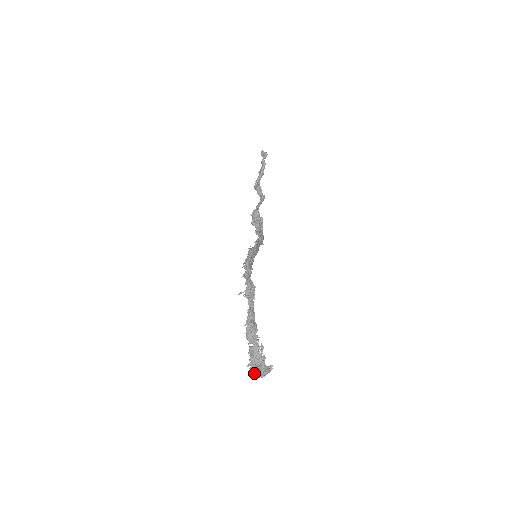
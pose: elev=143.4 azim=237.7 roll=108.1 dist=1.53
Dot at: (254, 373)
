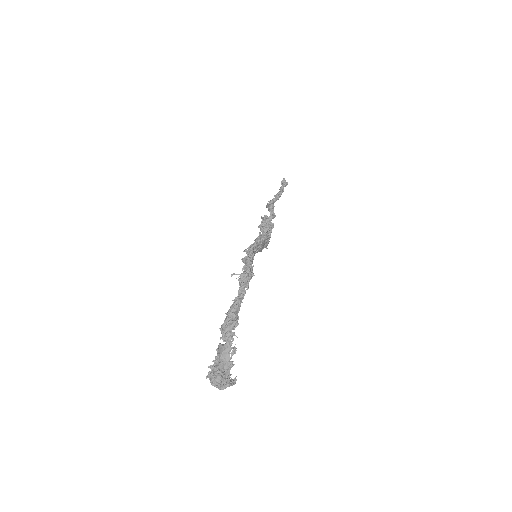
Dot at: occluded
